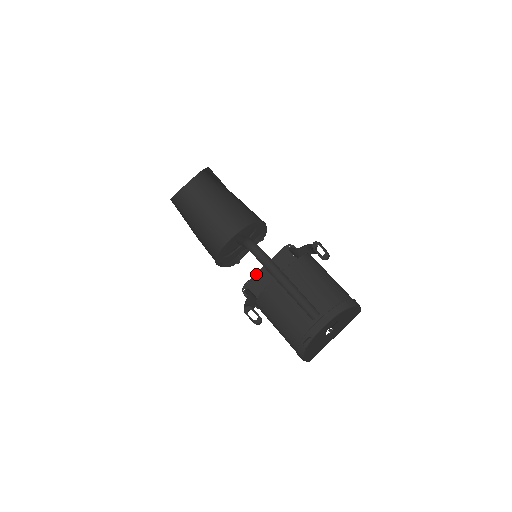
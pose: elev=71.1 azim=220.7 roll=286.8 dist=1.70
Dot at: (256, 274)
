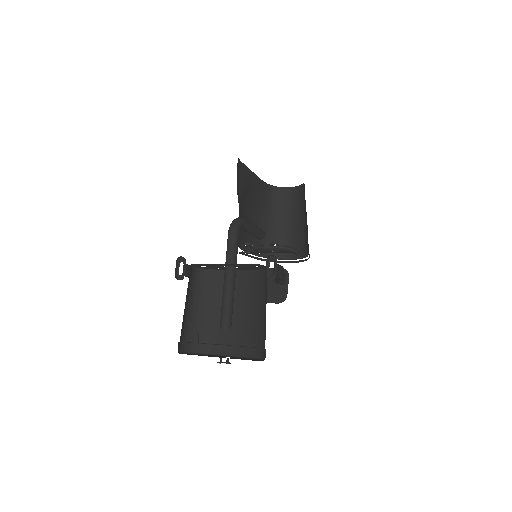
Dot at: occluded
